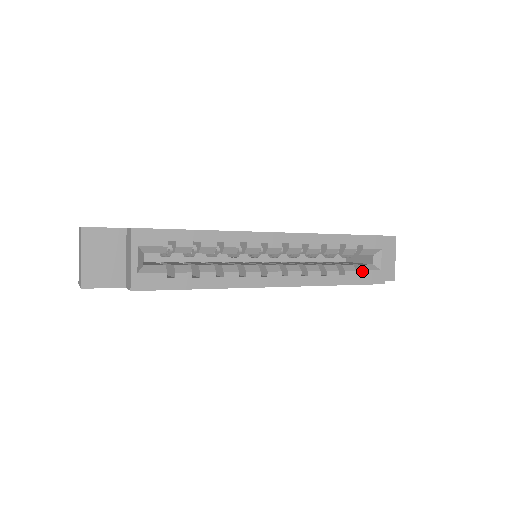
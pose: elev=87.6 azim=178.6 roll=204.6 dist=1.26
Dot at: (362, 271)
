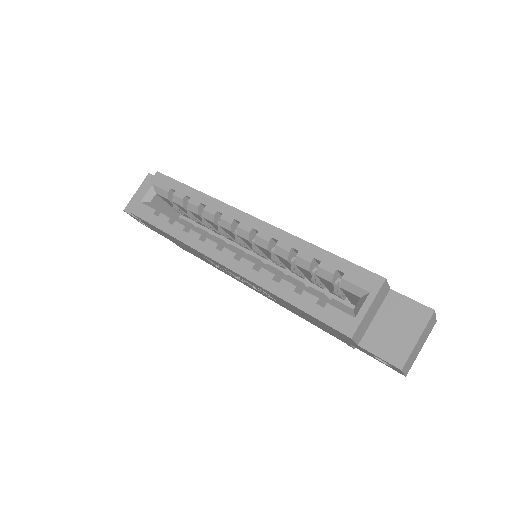
Dot at: (327, 303)
